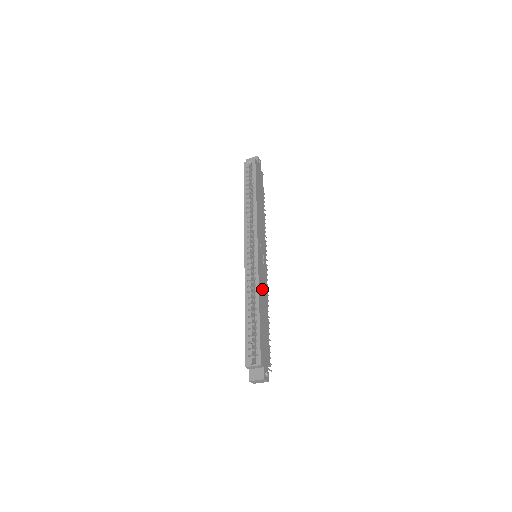
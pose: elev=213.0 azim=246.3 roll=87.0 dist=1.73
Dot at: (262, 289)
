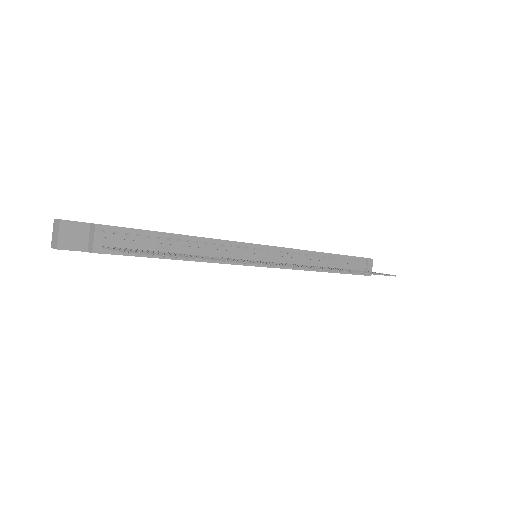
Dot at: occluded
